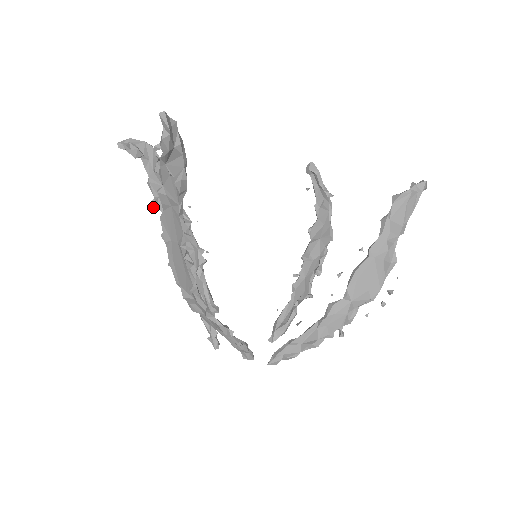
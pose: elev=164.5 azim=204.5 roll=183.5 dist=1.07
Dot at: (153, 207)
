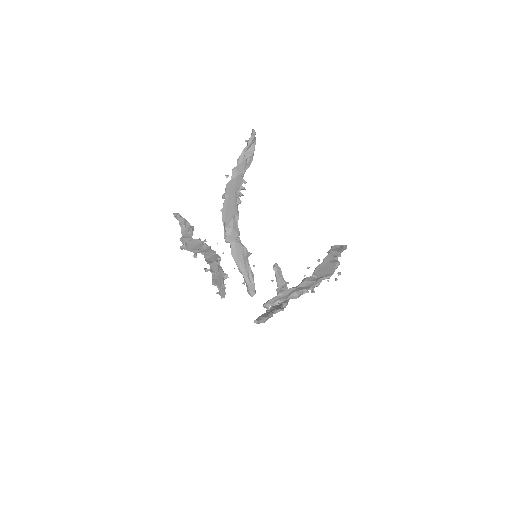
Dot at: (182, 246)
